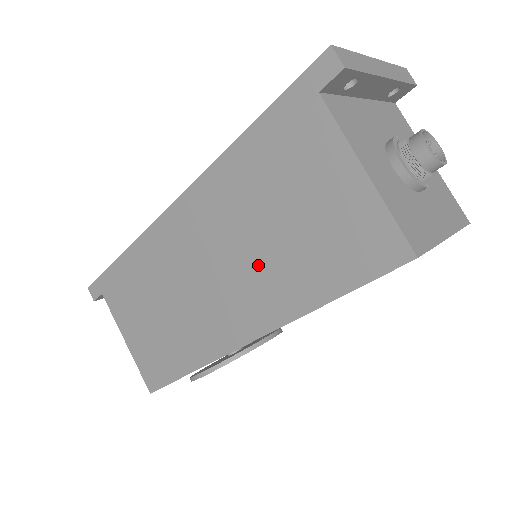
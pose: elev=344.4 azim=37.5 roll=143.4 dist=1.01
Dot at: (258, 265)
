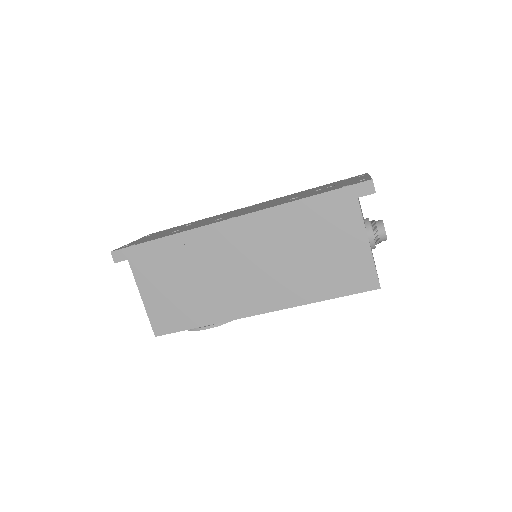
Dot at: (287, 272)
